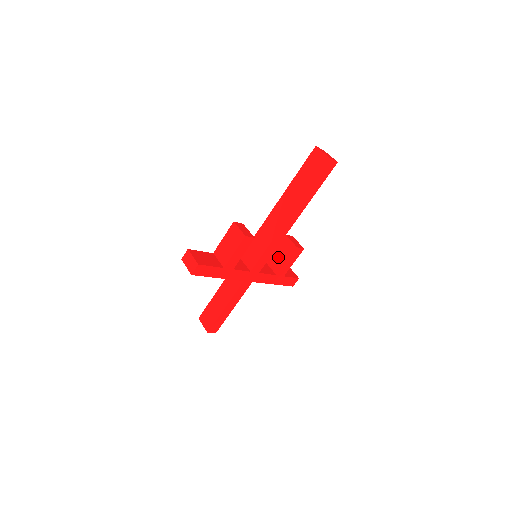
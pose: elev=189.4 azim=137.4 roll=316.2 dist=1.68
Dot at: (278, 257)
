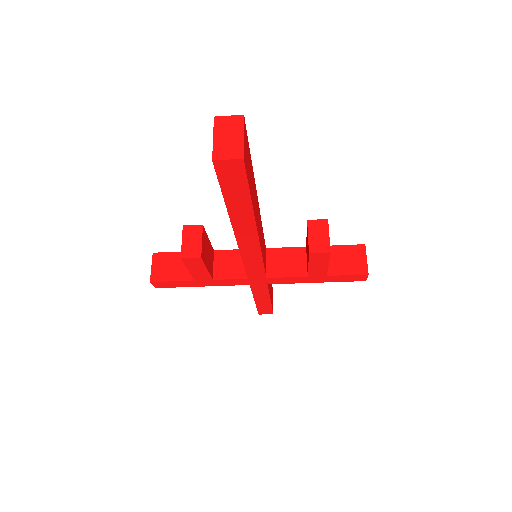
Dot at: (307, 251)
